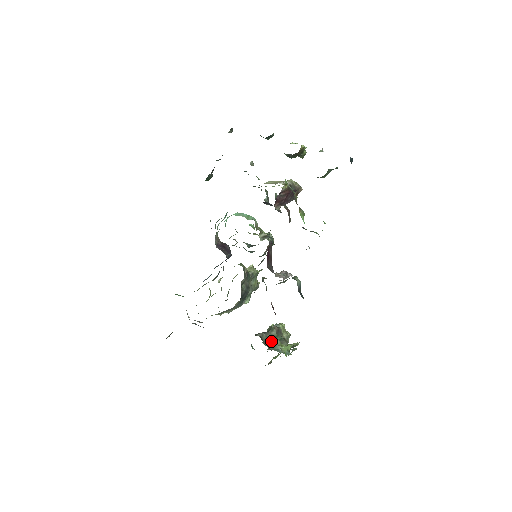
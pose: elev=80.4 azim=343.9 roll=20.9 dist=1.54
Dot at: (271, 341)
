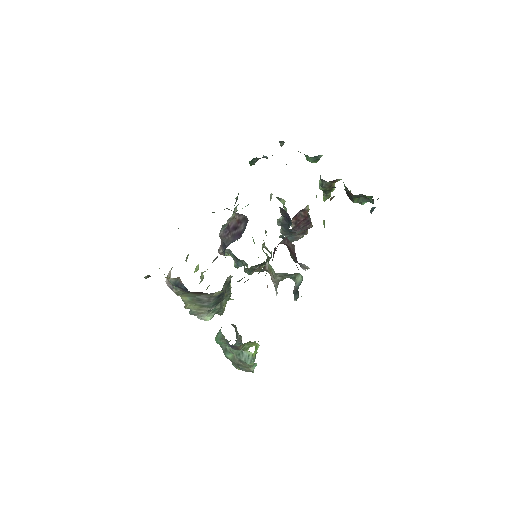
Dot at: (240, 339)
